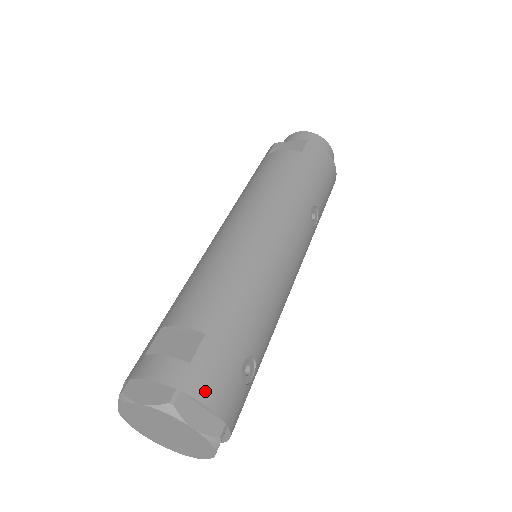
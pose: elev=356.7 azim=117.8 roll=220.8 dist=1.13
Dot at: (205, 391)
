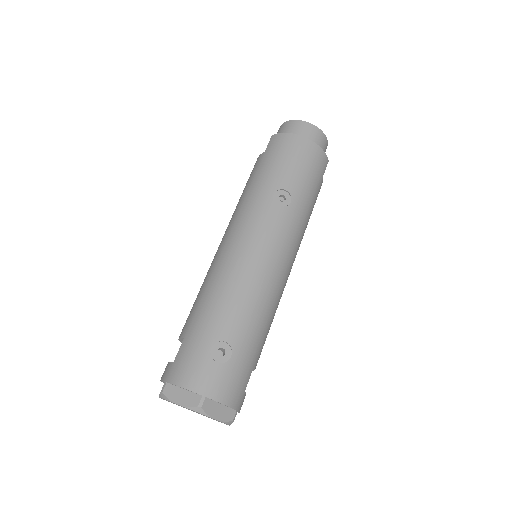
Dot at: (180, 377)
